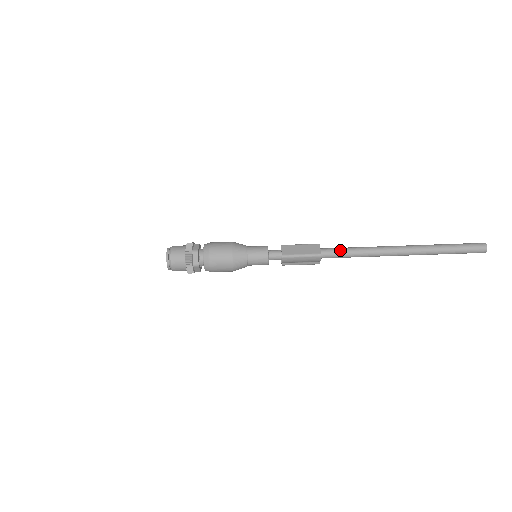
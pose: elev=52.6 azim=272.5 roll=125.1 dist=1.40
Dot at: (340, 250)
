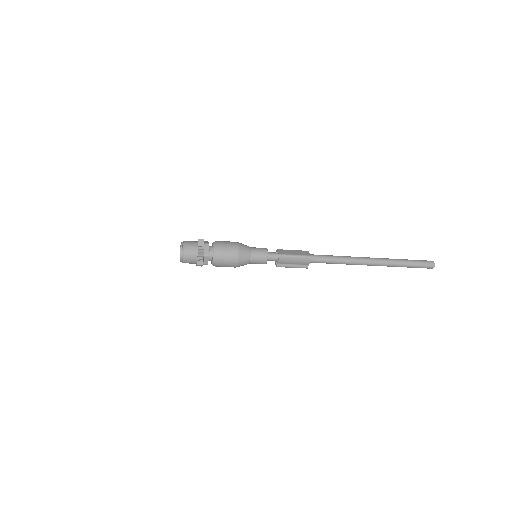
Dot at: (325, 256)
